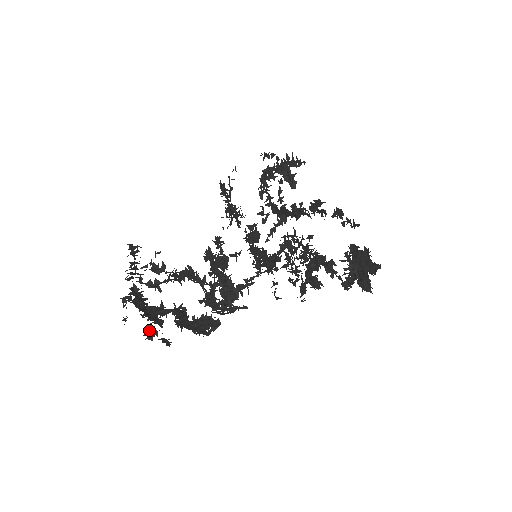
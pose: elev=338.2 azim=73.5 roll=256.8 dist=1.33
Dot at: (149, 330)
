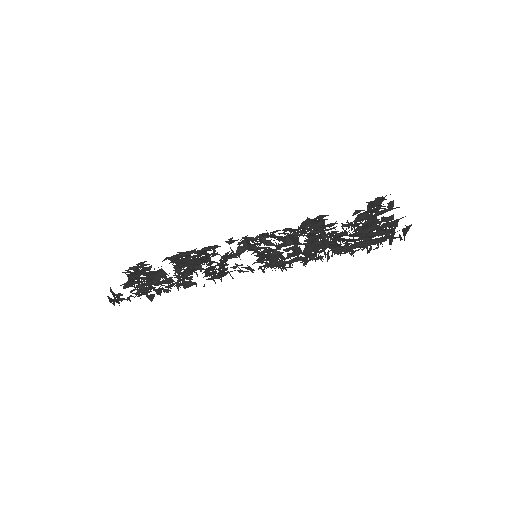
Dot at: (118, 297)
